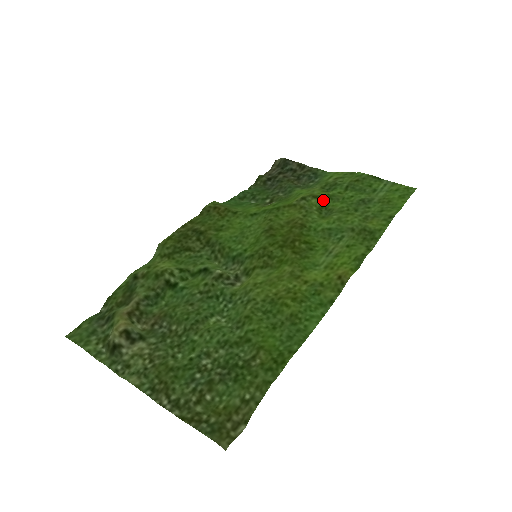
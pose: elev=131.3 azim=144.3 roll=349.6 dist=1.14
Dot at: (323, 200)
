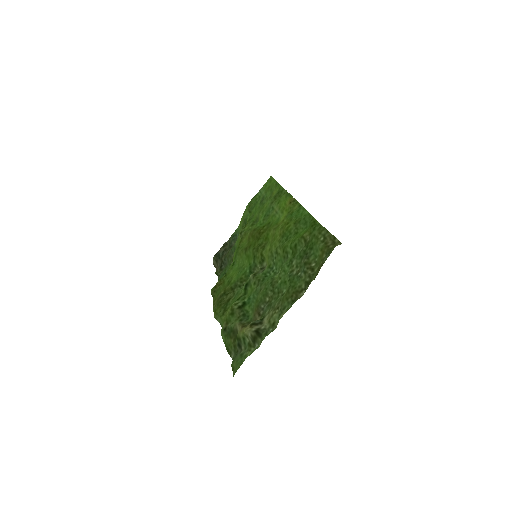
Dot at: (249, 224)
